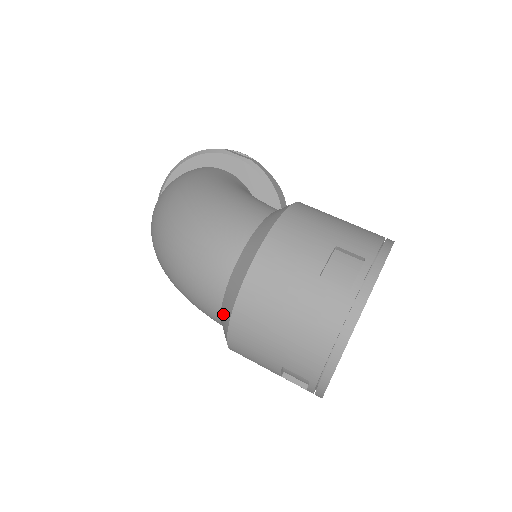
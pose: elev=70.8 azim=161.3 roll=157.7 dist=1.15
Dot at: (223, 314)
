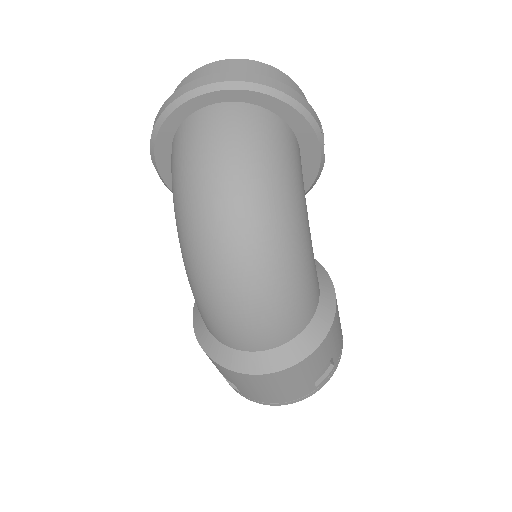
Dot at: (234, 356)
